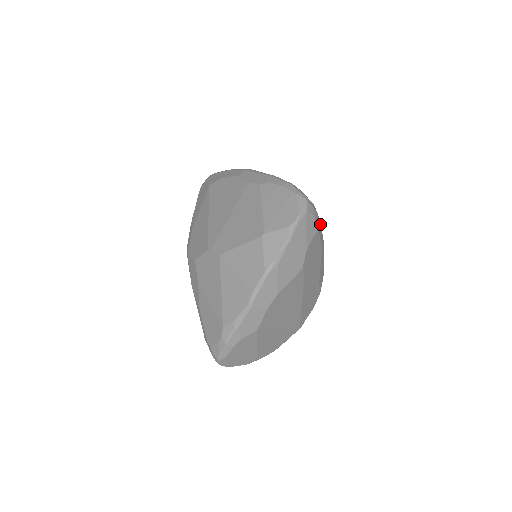
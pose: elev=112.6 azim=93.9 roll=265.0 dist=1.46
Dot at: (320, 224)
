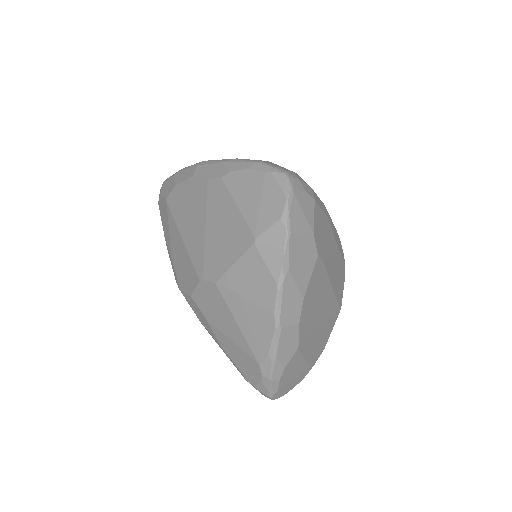
Dot at: (314, 192)
